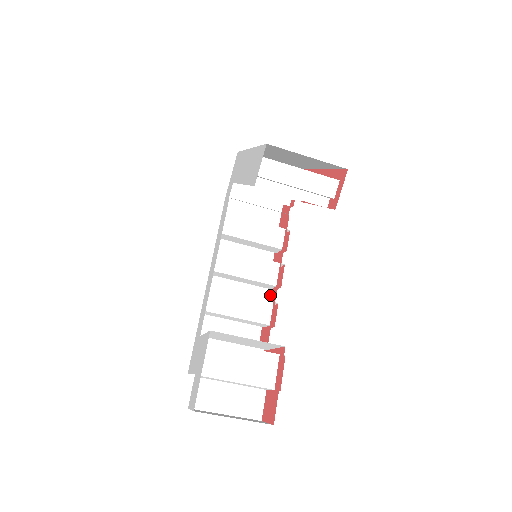
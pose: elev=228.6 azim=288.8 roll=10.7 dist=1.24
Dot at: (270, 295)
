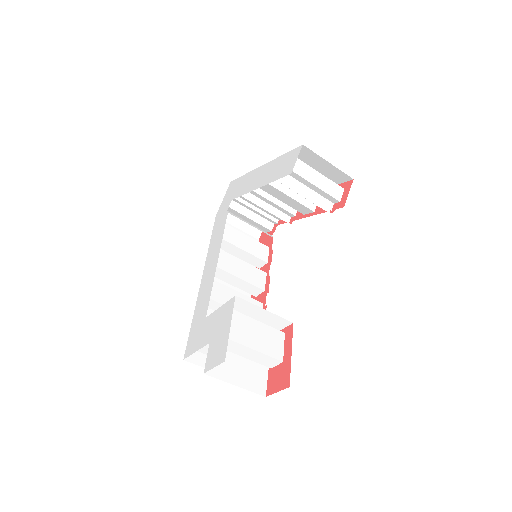
Dot at: occluded
